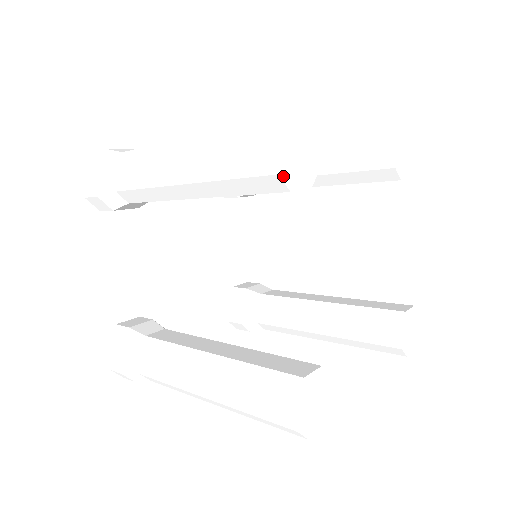
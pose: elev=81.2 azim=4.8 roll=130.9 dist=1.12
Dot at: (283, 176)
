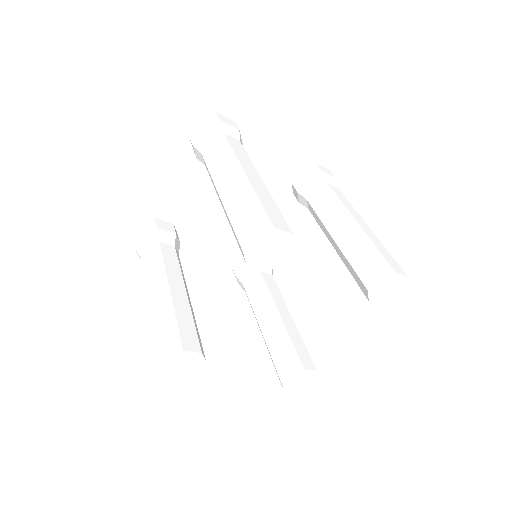
Dot at: (185, 376)
